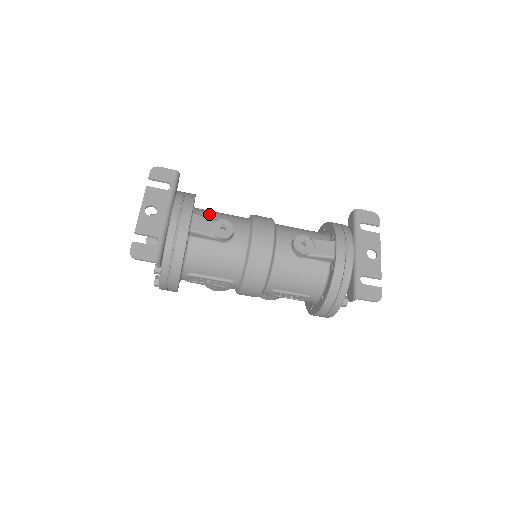
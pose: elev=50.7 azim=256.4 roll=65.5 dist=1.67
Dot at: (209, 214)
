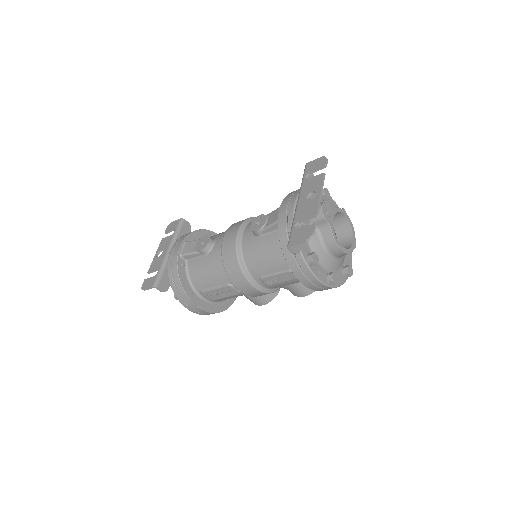
Dot at: occluded
